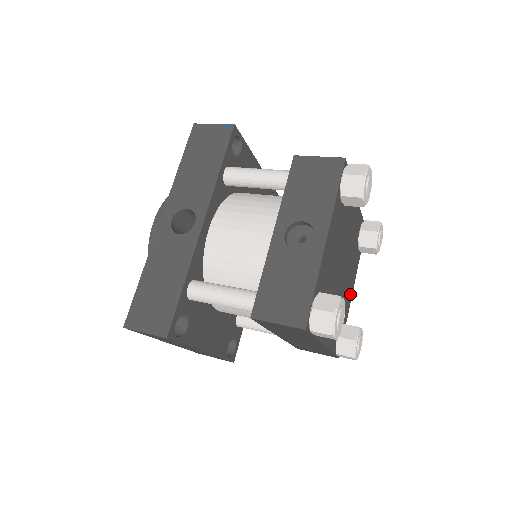
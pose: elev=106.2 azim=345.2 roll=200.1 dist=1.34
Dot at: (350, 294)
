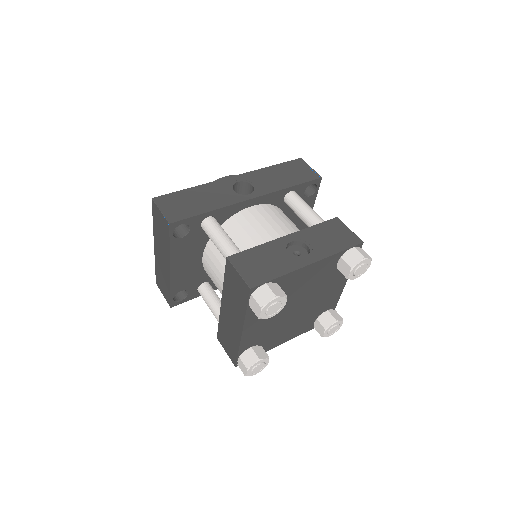
Dot at: (283, 340)
